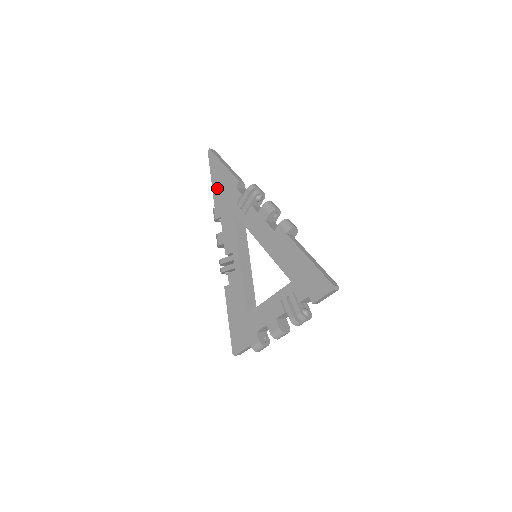
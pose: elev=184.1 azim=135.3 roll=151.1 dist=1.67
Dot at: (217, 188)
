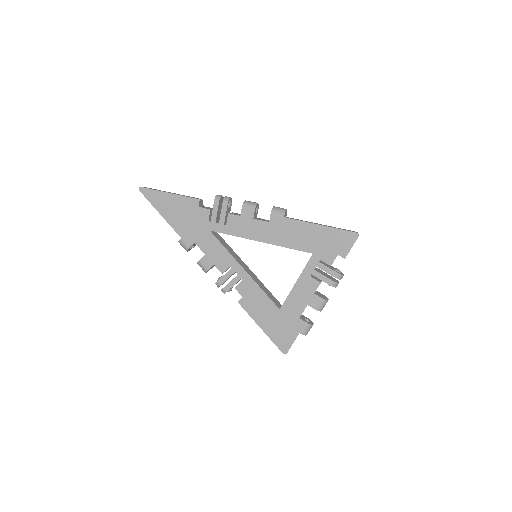
Dot at: (174, 219)
